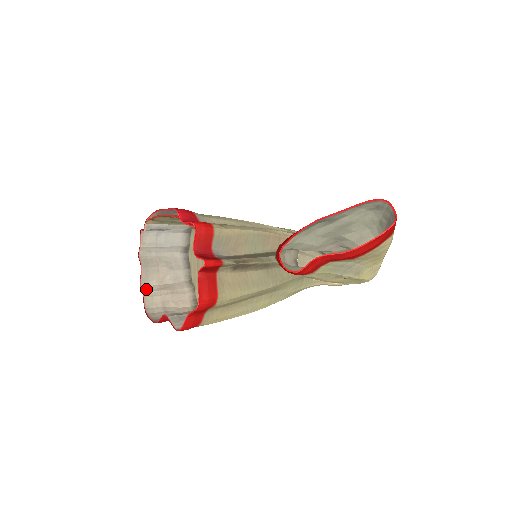
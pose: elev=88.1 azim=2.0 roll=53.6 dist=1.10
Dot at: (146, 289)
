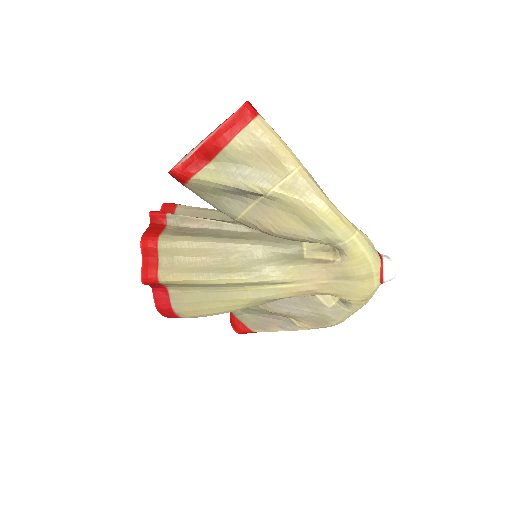
Dot at: occluded
